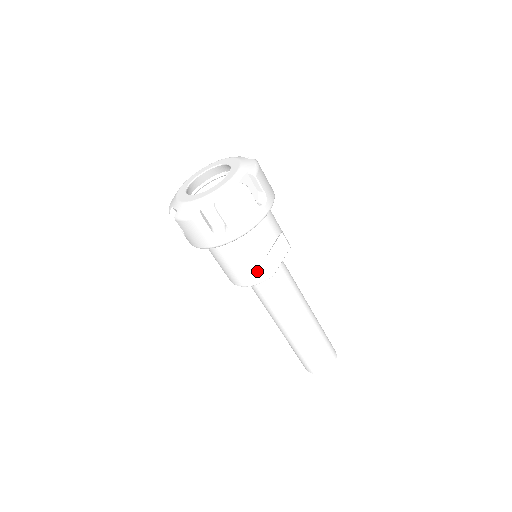
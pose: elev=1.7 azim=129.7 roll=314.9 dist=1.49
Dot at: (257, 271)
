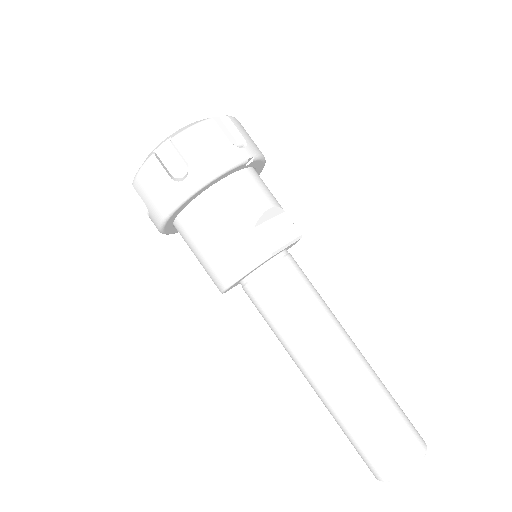
Dot at: (245, 247)
